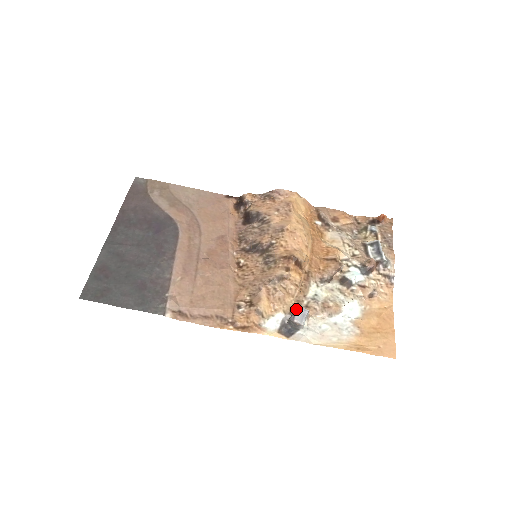
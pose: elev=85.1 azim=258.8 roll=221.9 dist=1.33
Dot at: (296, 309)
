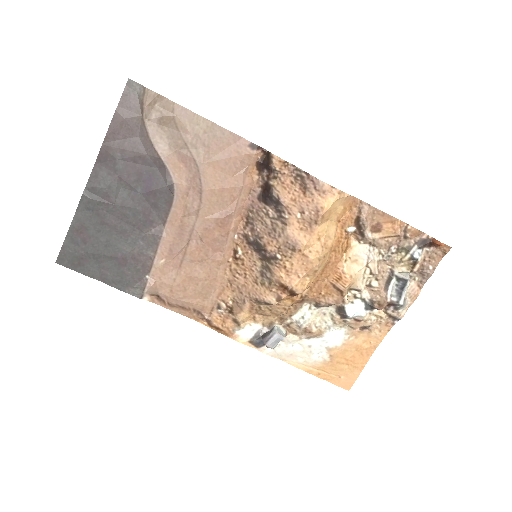
Dot at: (273, 334)
